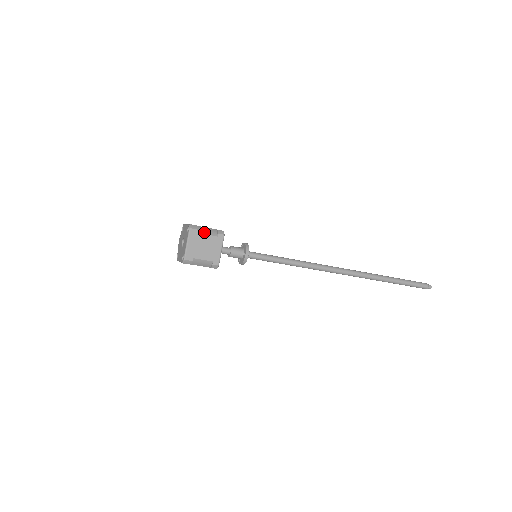
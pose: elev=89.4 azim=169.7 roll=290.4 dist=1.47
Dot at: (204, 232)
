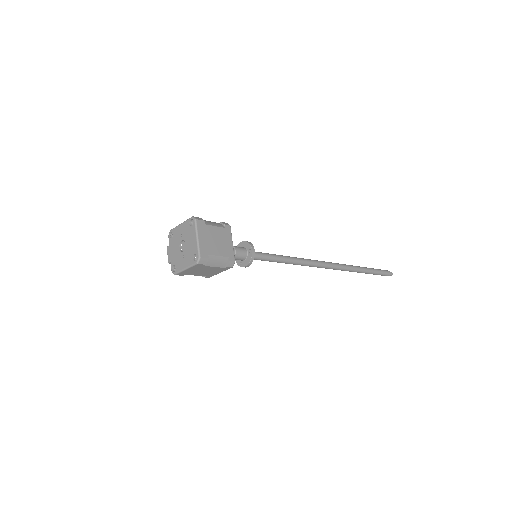
Dot at: (210, 224)
